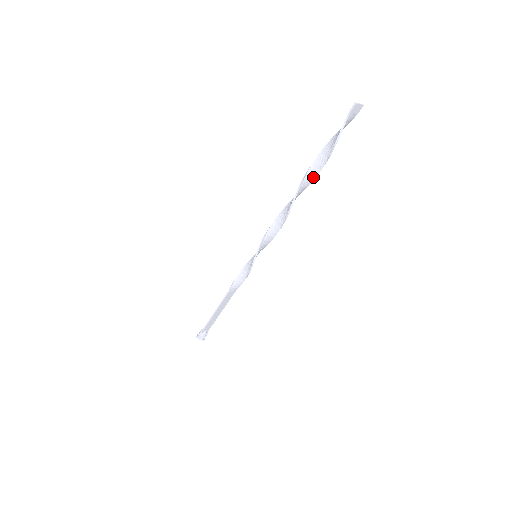
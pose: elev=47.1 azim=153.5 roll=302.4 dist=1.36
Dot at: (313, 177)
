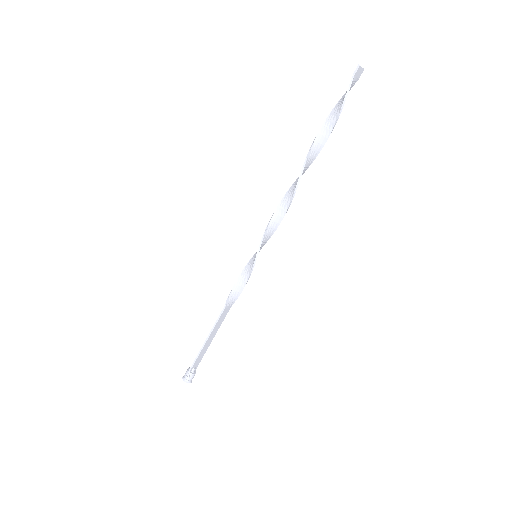
Dot at: (317, 152)
